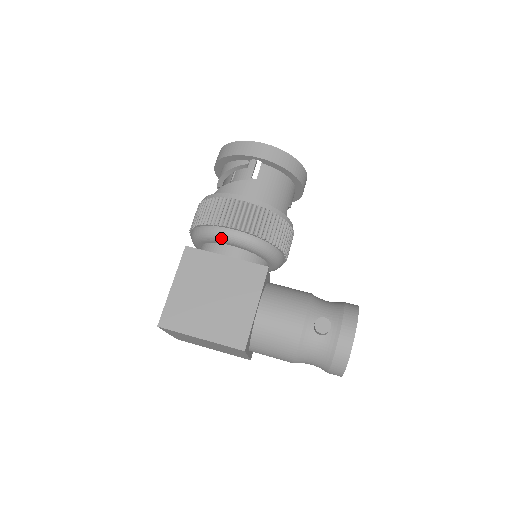
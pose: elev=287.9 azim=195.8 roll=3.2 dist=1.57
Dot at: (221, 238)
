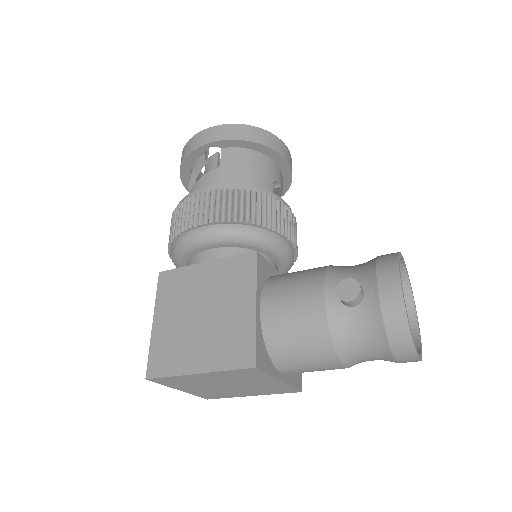
Dot at: (193, 244)
